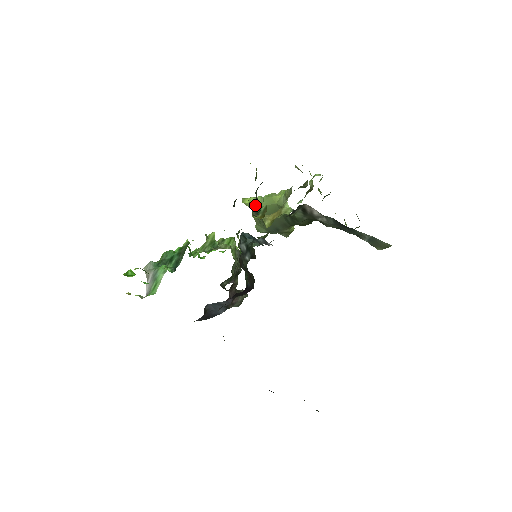
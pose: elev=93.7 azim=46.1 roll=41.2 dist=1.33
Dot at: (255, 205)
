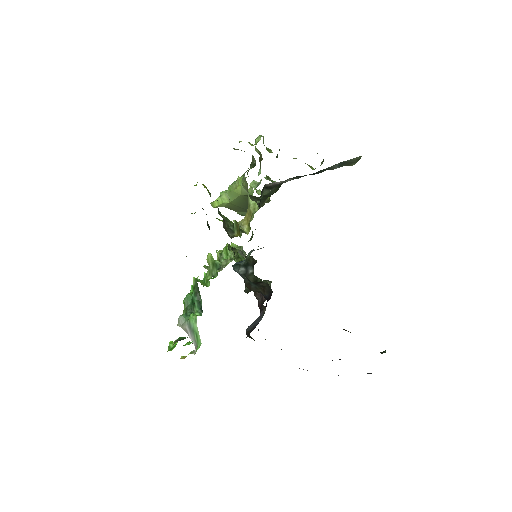
Dot at: (226, 225)
